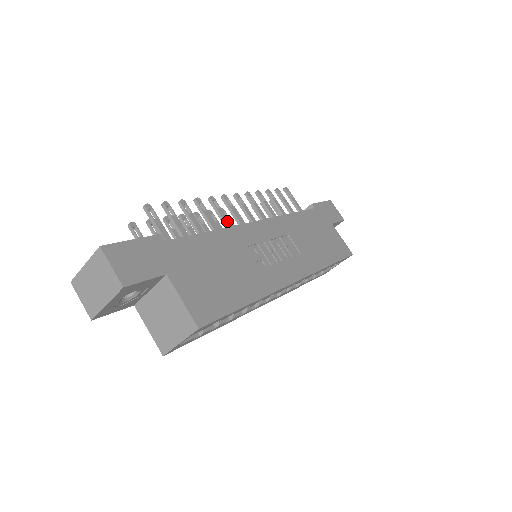
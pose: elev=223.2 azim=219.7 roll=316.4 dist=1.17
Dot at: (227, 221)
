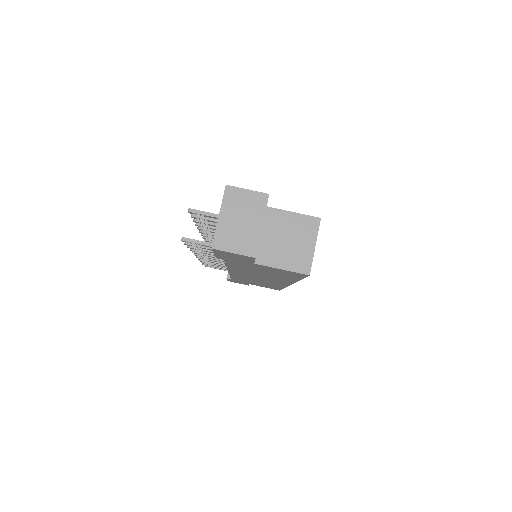
Dot at: occluded
